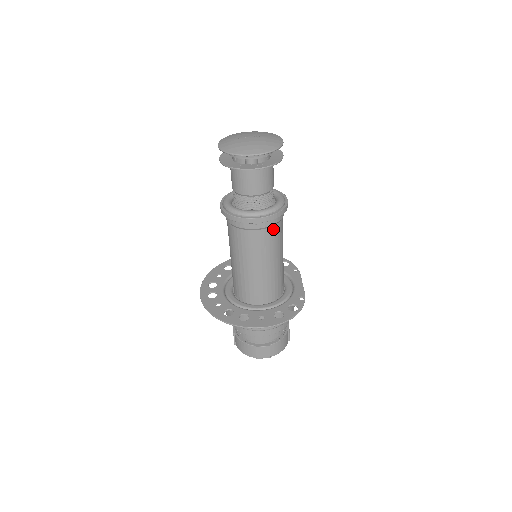
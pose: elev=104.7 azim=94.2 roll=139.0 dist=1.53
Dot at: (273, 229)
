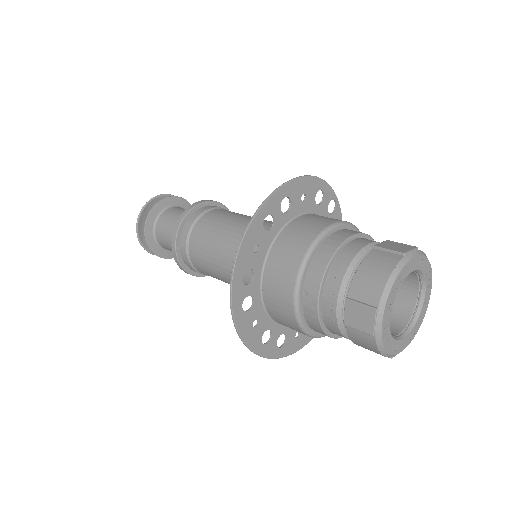
Dot at: occluded
